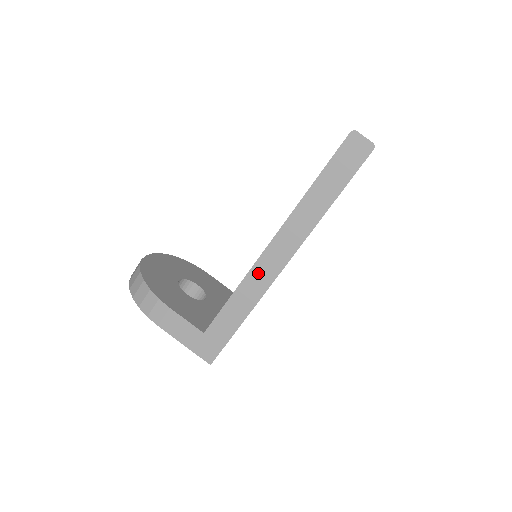
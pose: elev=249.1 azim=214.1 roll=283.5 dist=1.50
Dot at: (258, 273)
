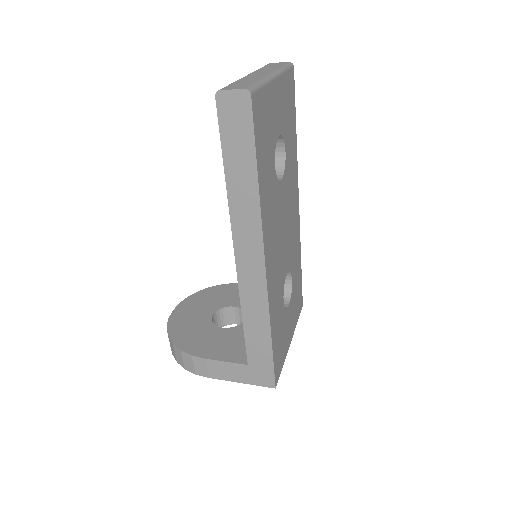
Dot at: (248, 288)
